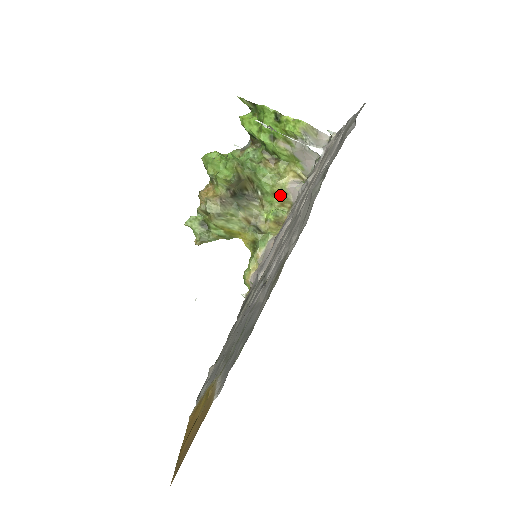
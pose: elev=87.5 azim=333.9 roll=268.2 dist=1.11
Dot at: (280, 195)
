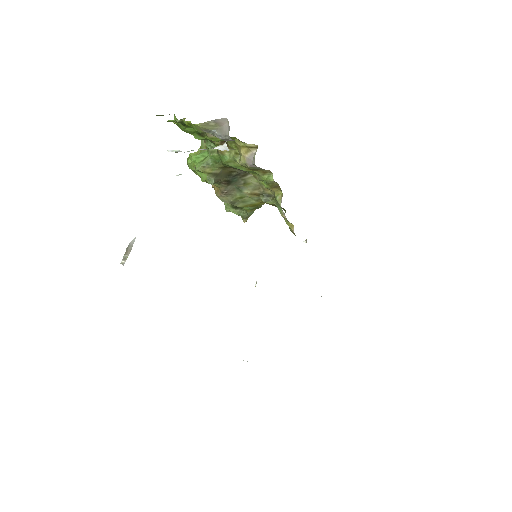
Dot at: (254, 169)
